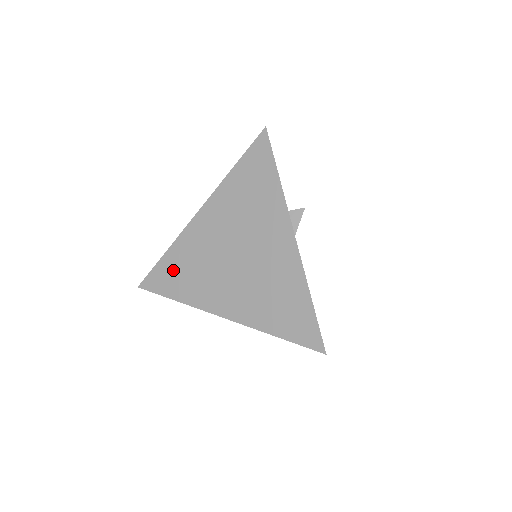
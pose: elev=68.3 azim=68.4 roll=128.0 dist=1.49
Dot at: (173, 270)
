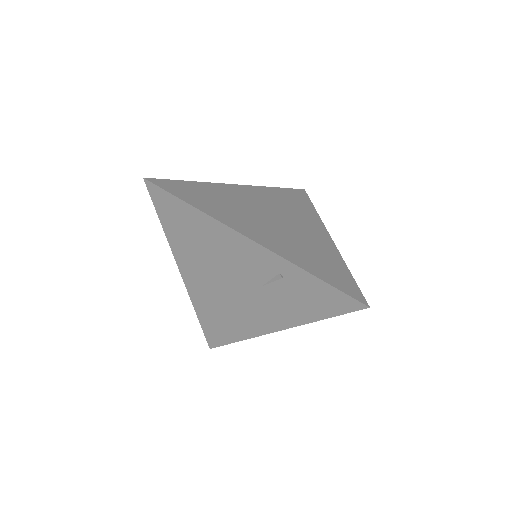
Dot at: (199, 192)
